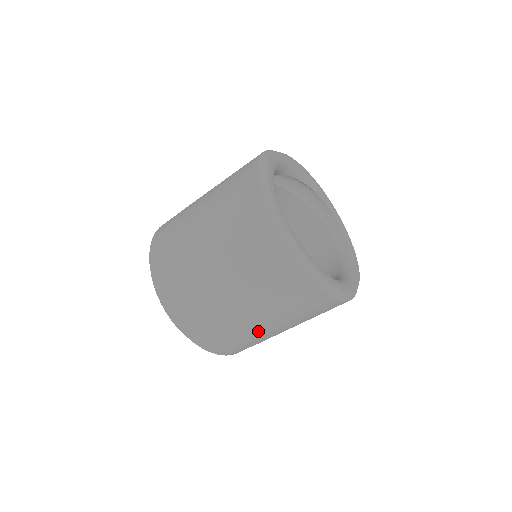
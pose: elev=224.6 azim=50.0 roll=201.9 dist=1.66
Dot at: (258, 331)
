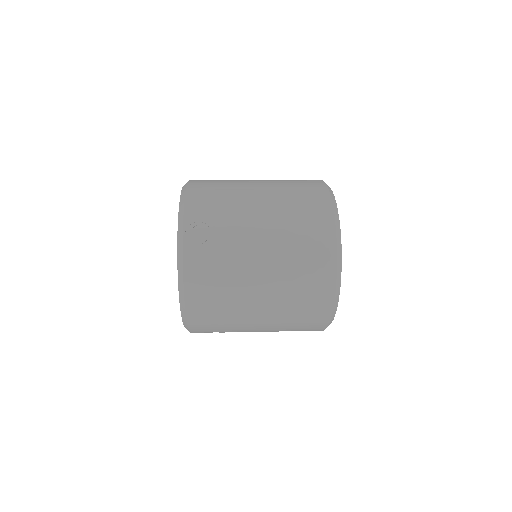
Dot at: occluded
